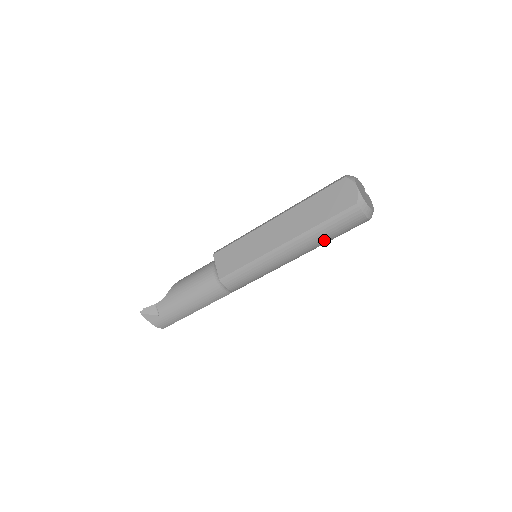
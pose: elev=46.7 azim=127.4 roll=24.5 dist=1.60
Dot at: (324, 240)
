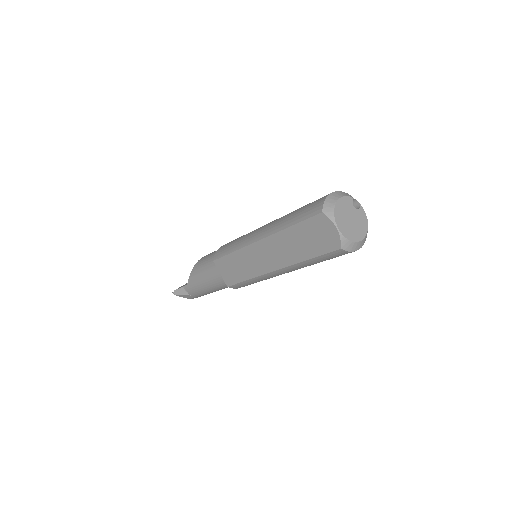
Dot at: occluded
